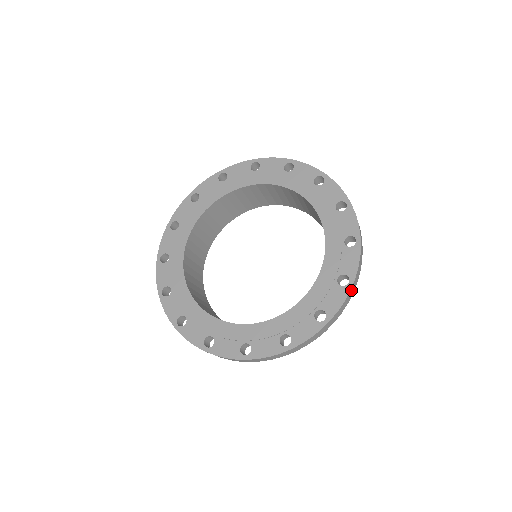
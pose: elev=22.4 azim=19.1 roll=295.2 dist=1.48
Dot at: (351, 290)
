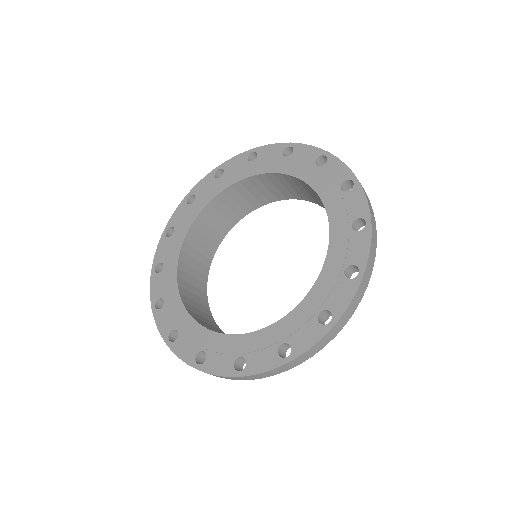
Dot at: (330, 332)
